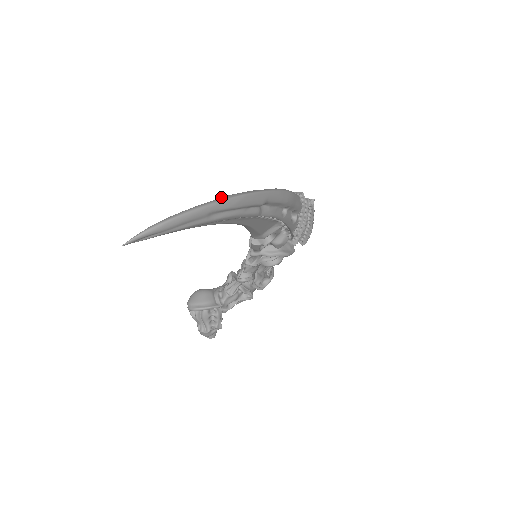
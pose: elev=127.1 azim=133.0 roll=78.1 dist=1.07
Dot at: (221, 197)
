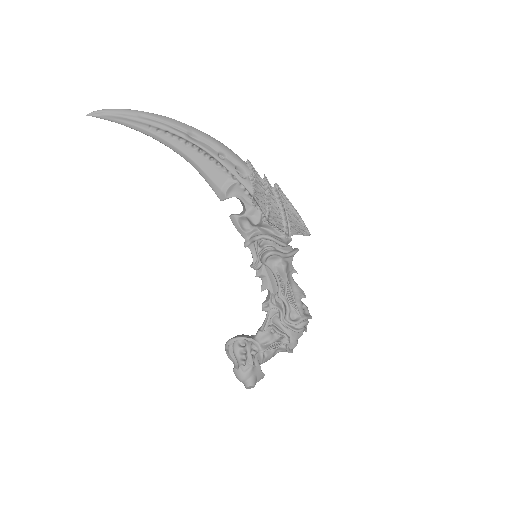
Dot at: (153, 116)
